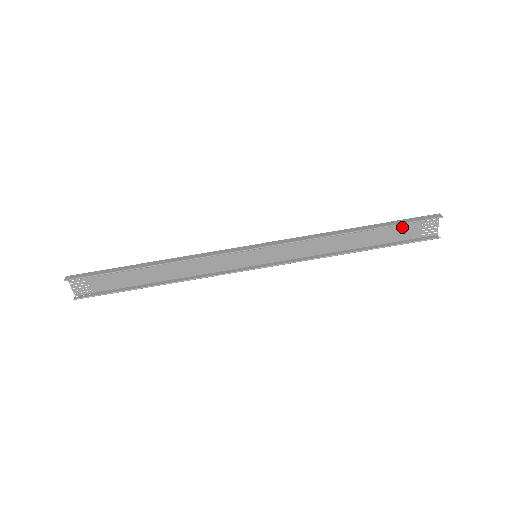
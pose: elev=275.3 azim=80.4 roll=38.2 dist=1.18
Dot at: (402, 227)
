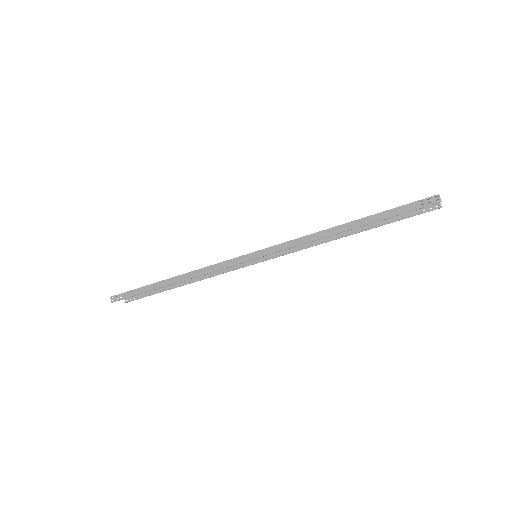
Dot at: occluded
